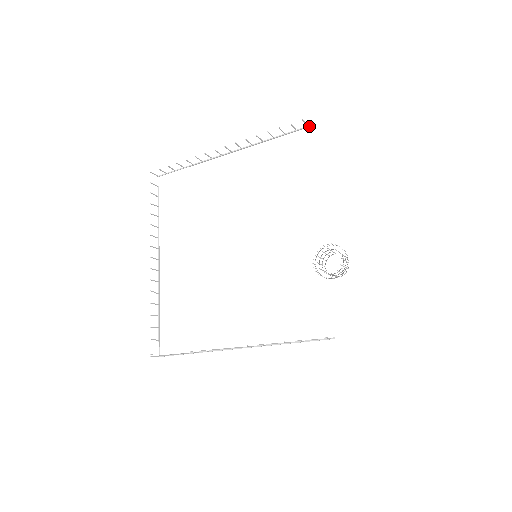
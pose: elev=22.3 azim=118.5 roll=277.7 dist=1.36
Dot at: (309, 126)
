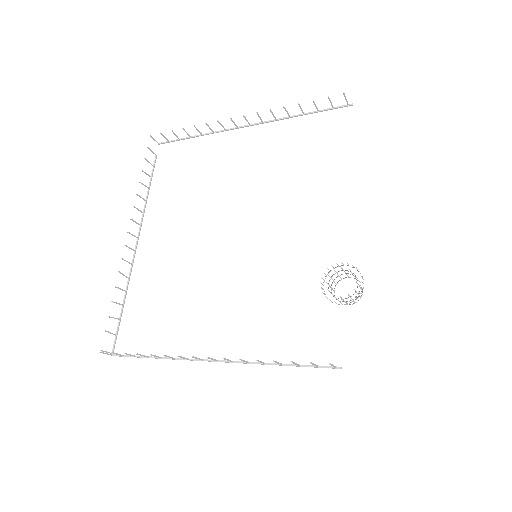
Dot at: (350, 105)
